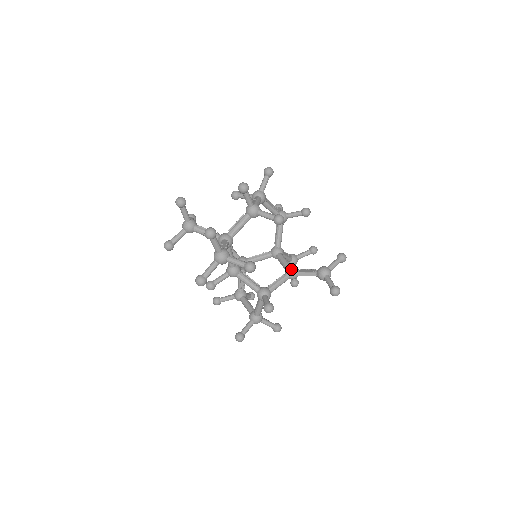
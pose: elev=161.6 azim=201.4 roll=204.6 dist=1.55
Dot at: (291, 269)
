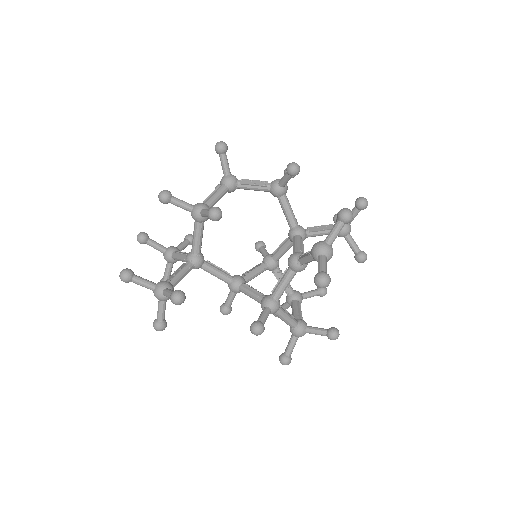
Dot at: (289, 260)
